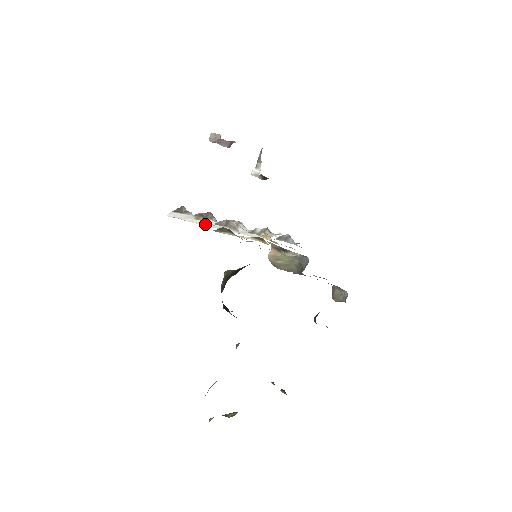
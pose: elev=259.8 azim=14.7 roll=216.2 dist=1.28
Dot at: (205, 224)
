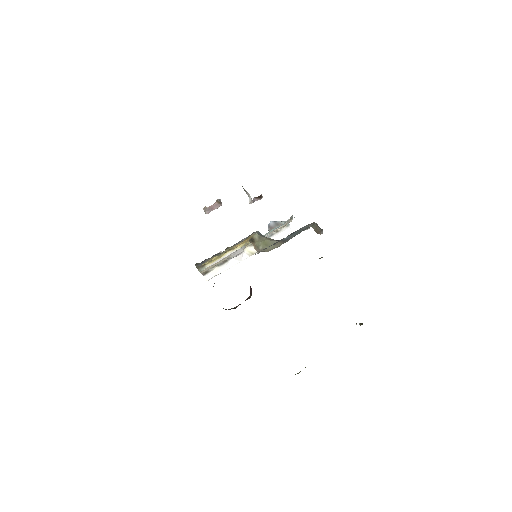
Dot at: (236, 263)
